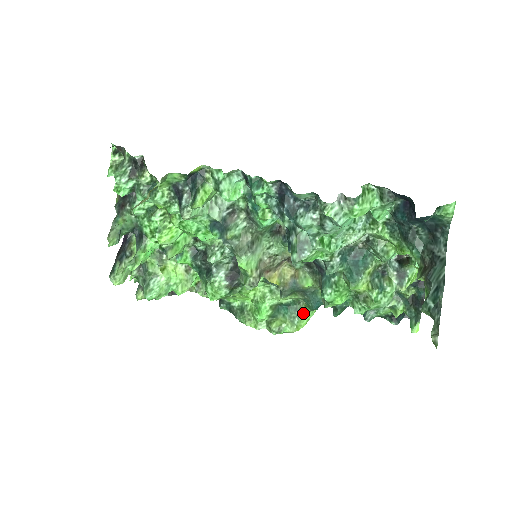
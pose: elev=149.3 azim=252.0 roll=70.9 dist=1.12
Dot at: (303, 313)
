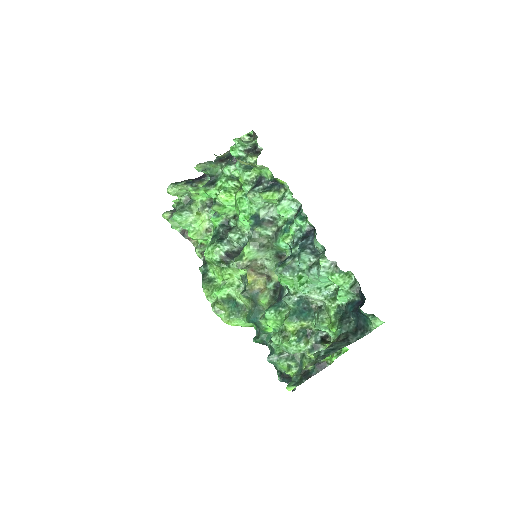
Dot at: (240, 317)
